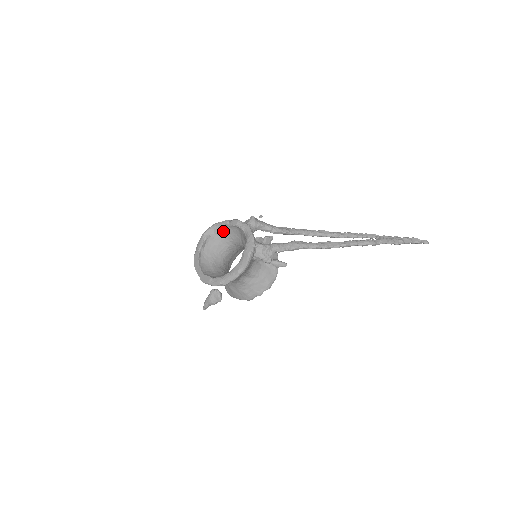
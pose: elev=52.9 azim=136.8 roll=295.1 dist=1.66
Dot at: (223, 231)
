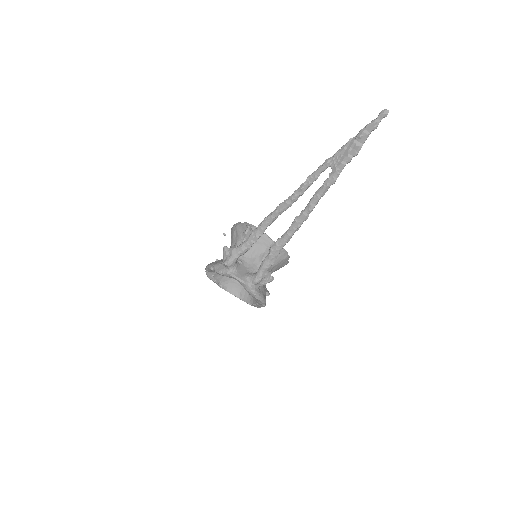
Dot at: occluded
